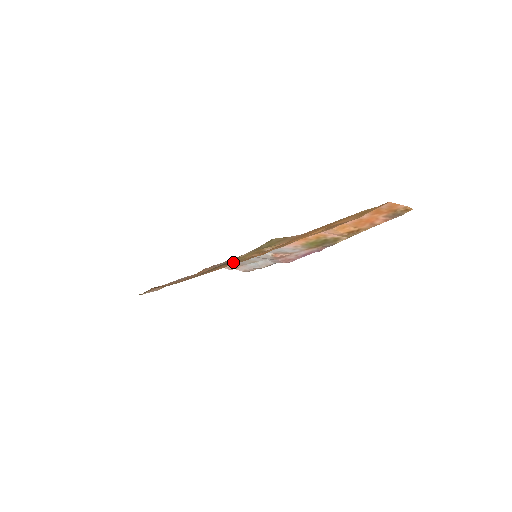
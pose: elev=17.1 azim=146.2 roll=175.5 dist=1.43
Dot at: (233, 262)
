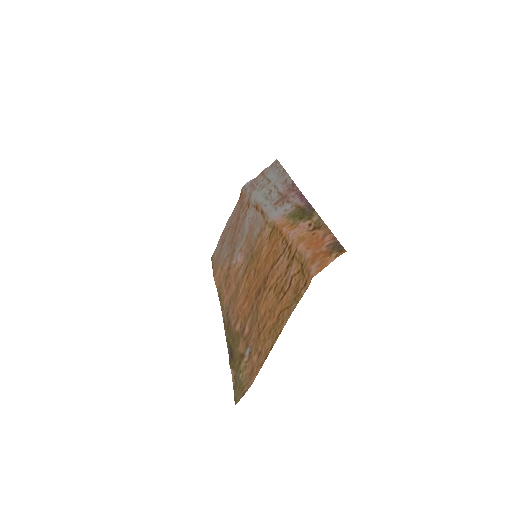
Dot at: (234, 346)
